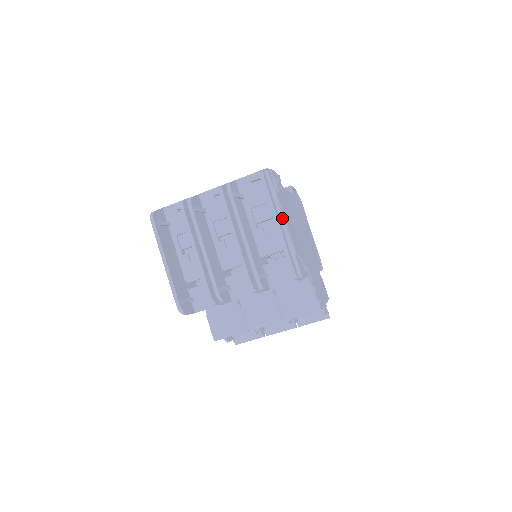
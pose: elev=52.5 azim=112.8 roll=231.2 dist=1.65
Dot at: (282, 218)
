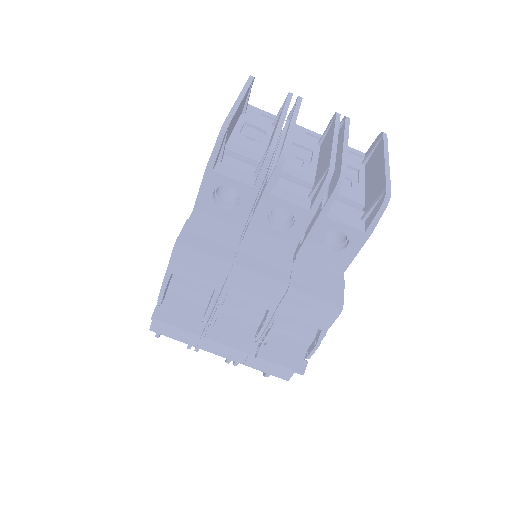
Dot at: occluded
